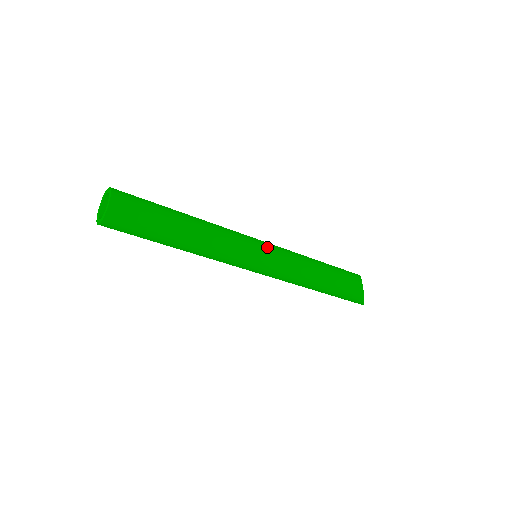
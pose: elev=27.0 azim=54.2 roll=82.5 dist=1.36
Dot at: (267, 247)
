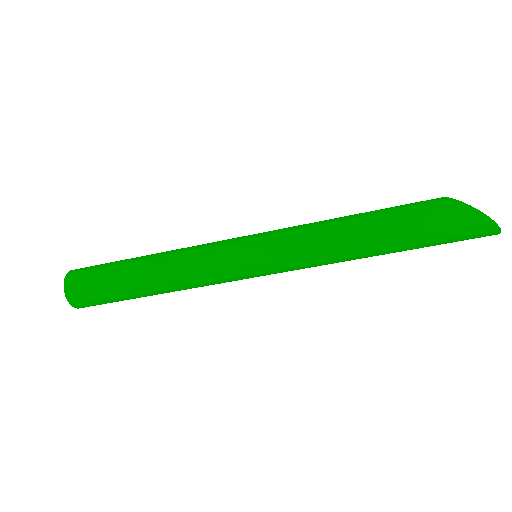
Dot at: occluded
